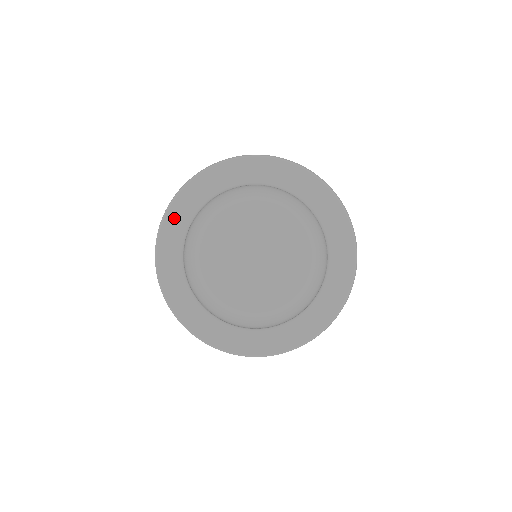
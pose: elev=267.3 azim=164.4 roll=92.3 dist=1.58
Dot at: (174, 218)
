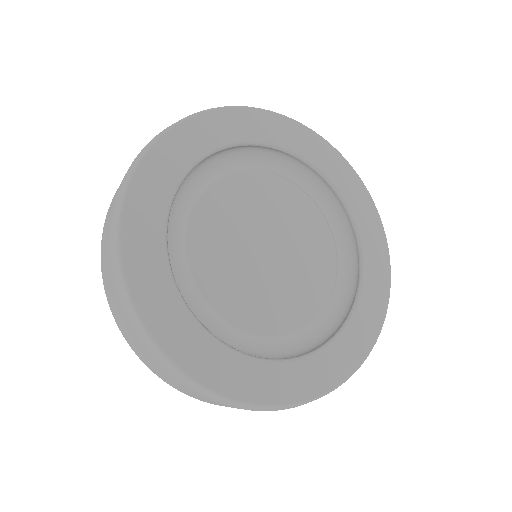
Dot at: (147, 290)
